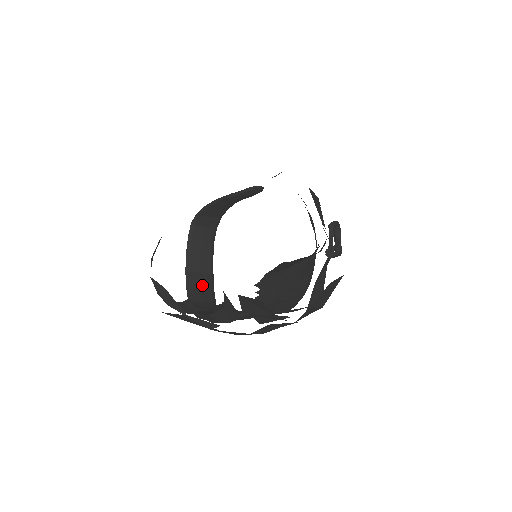
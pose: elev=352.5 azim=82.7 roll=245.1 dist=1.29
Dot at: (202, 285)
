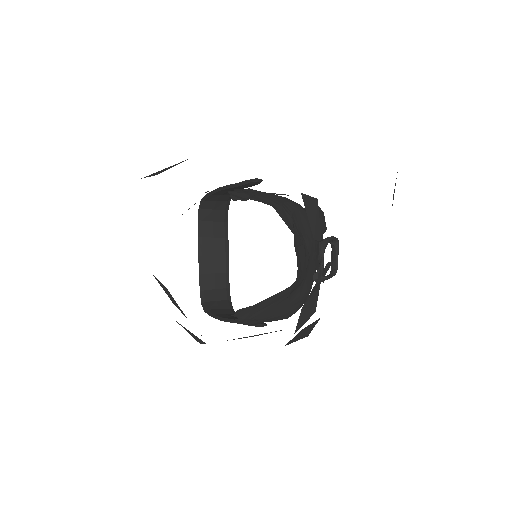
Dot at: (216, 269)
